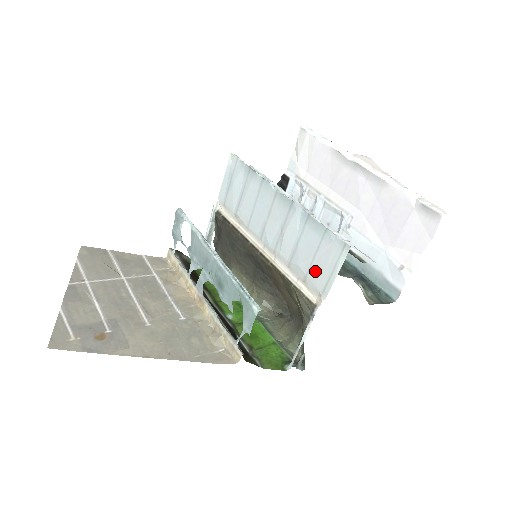
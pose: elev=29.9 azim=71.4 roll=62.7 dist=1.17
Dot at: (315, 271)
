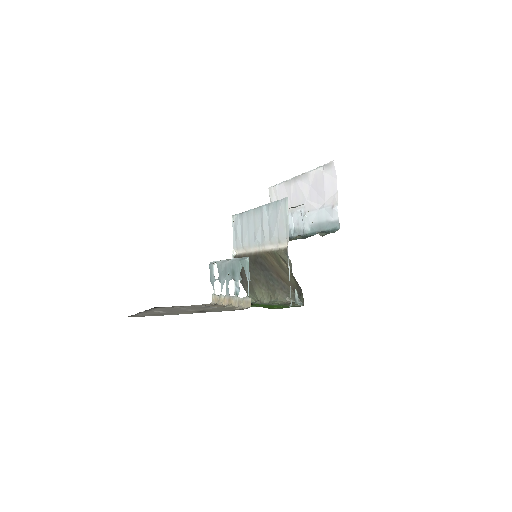
Dot at: (280, 229)
